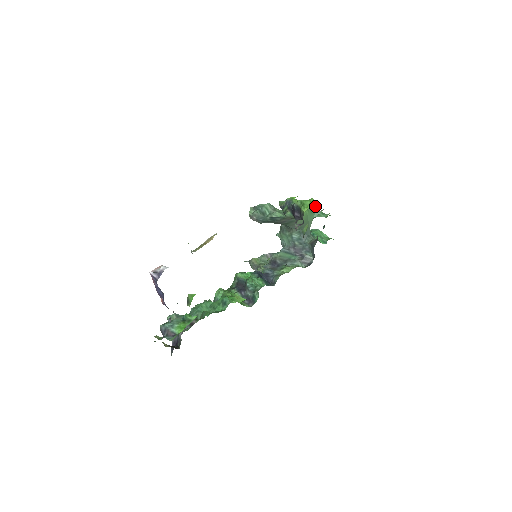
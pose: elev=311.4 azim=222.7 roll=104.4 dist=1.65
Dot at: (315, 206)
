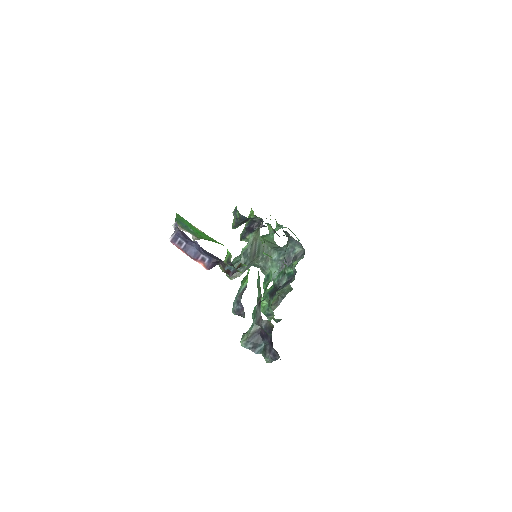
Dot at: (265, 235)
